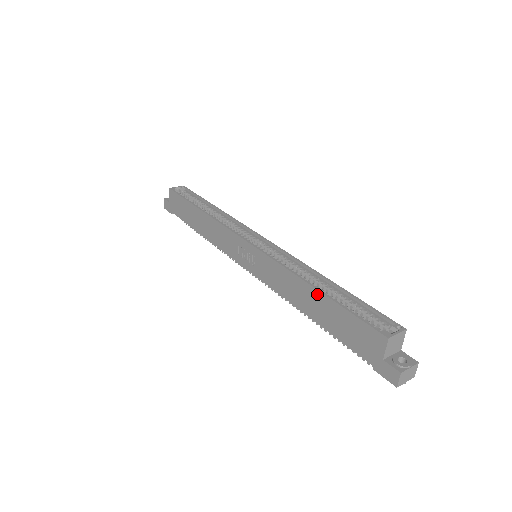
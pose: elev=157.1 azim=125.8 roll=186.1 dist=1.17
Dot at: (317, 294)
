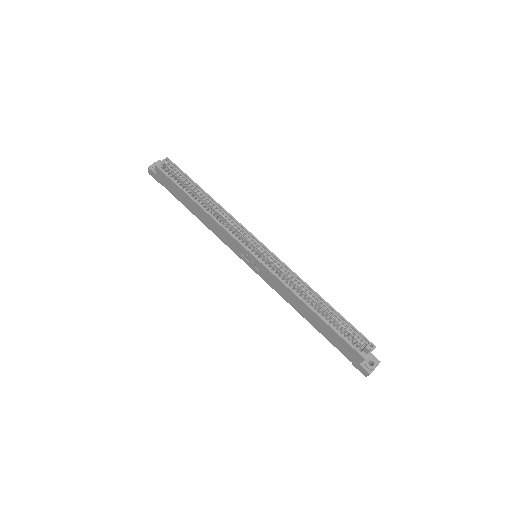
Dot at: (314, 314)
